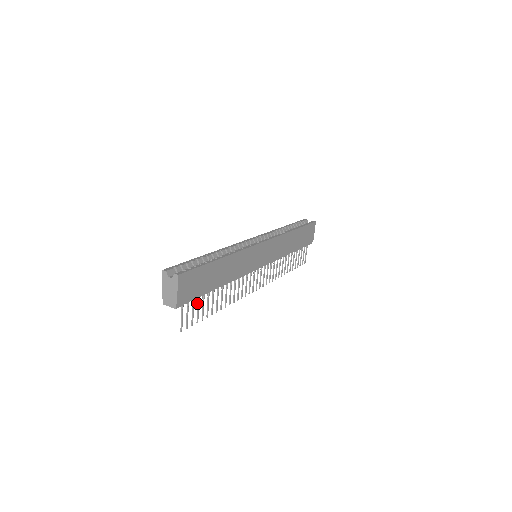
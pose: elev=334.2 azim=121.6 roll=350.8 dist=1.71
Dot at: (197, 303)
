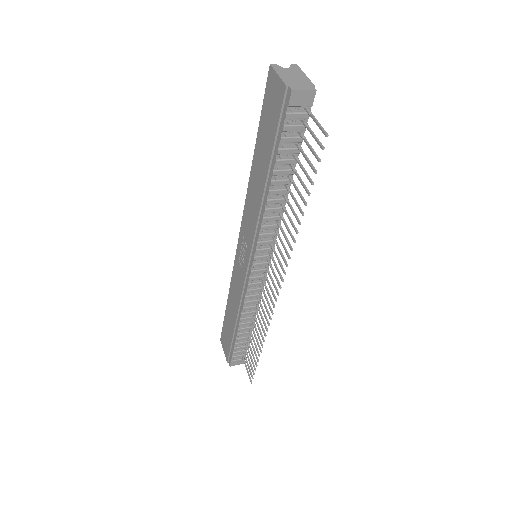
Dot at: (301, 151)
